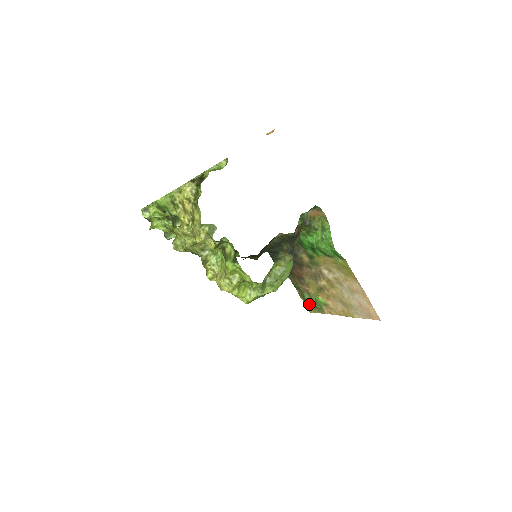
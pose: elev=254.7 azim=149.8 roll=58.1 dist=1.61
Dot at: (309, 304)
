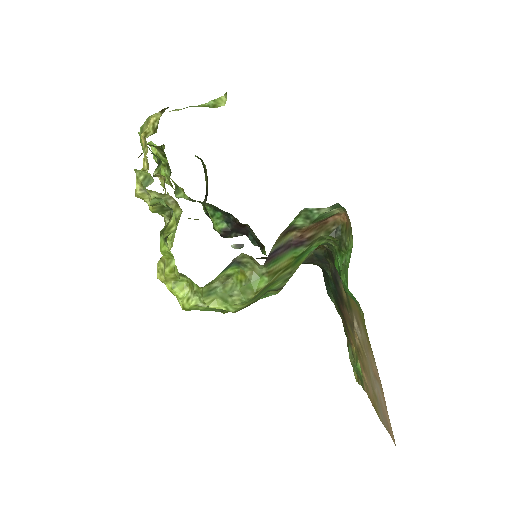
Dot at: (352, 365)
